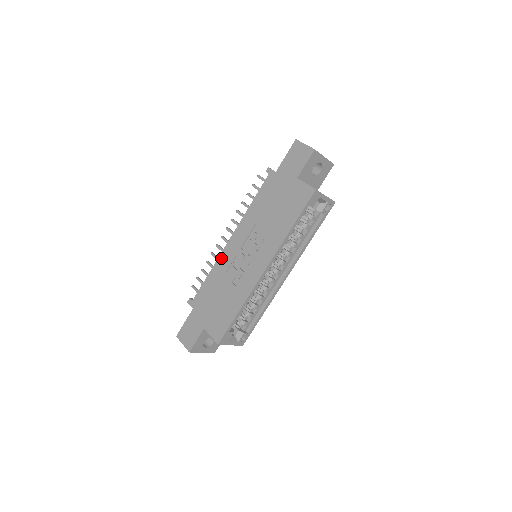
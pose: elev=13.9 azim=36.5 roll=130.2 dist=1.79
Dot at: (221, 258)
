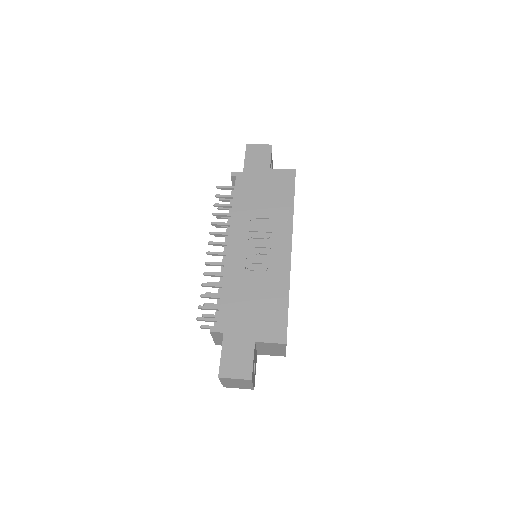
Dot at: (229, 265)
